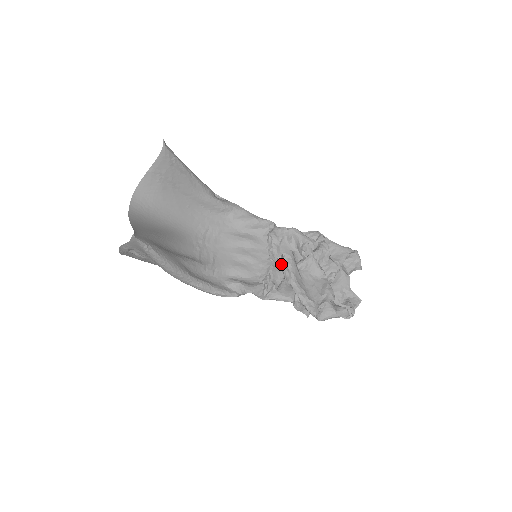
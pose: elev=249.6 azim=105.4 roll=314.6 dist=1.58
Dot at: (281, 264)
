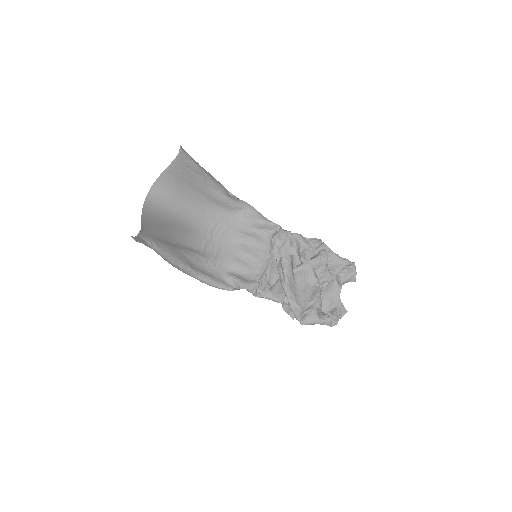
Dot at: (278, 266)
